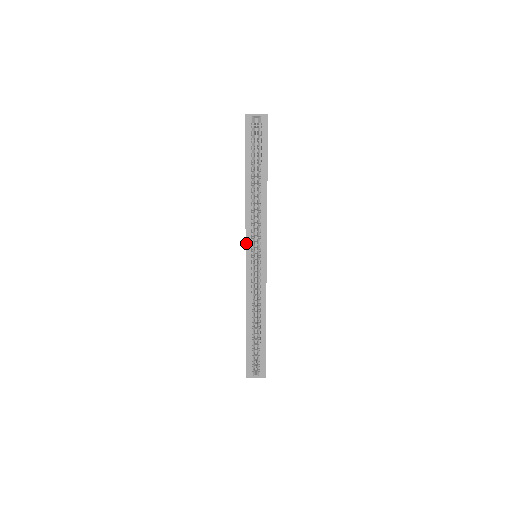
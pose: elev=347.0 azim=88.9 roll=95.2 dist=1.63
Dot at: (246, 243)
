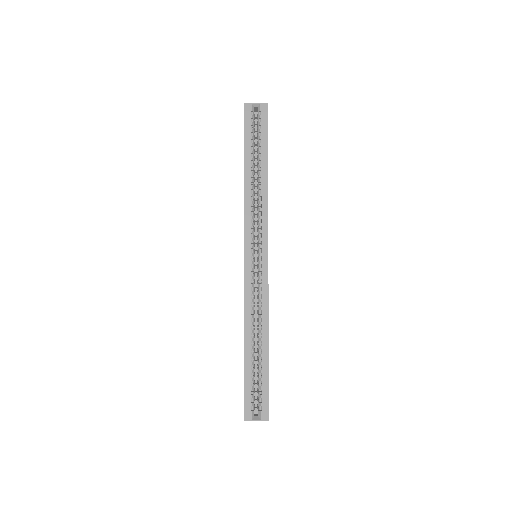
Dot at: (244, 235)
